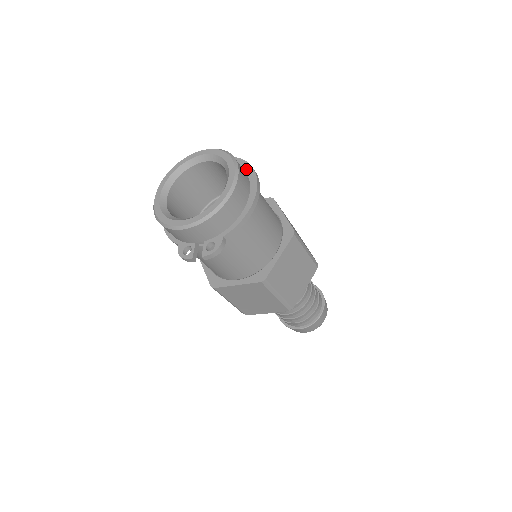
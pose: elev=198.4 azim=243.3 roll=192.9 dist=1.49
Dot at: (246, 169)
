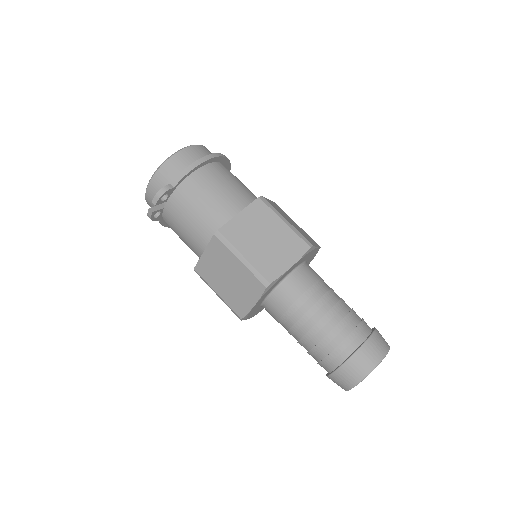
Dot at: occluded
